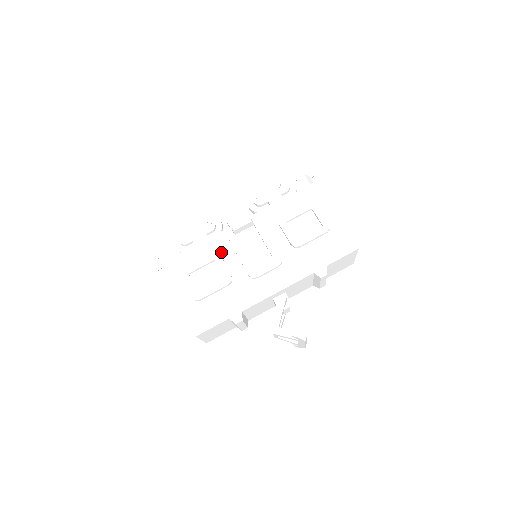
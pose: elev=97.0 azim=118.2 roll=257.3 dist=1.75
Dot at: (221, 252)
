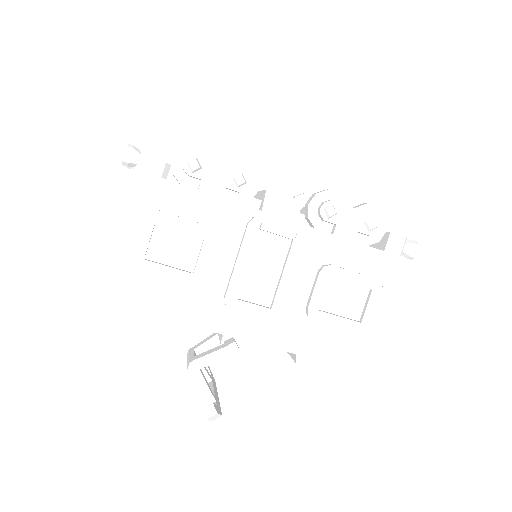
Dot at: (222, 233)
